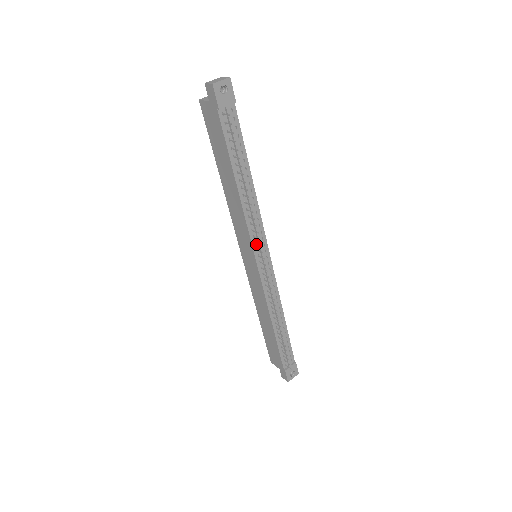
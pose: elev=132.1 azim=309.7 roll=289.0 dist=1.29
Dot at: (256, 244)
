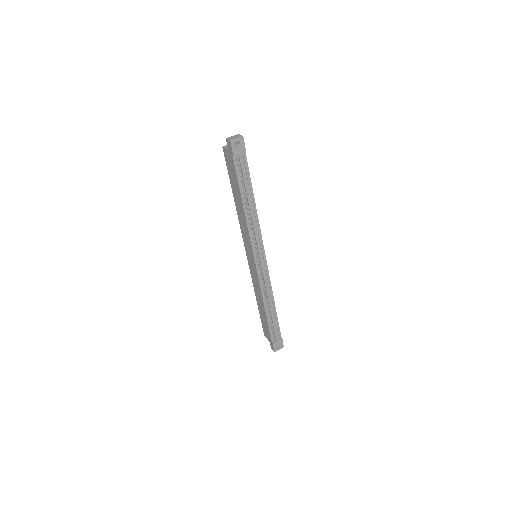
Dot at: (255, 248)
